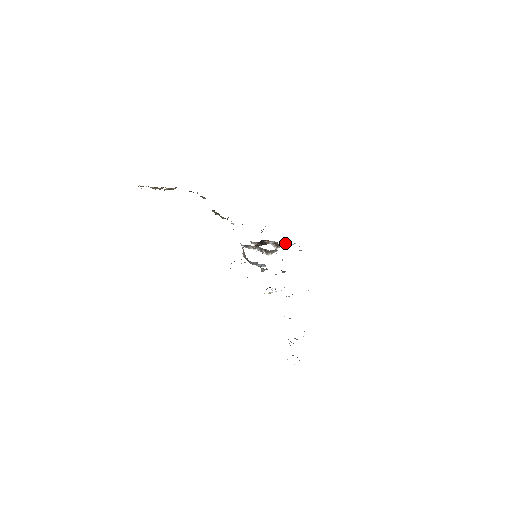
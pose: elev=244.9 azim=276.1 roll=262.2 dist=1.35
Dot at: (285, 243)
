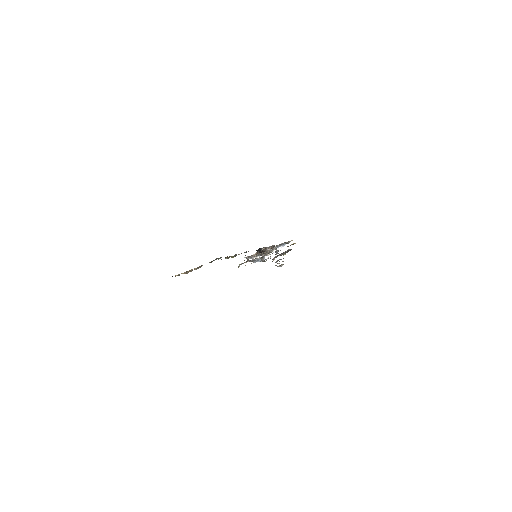
Dot at: (278, 245)
